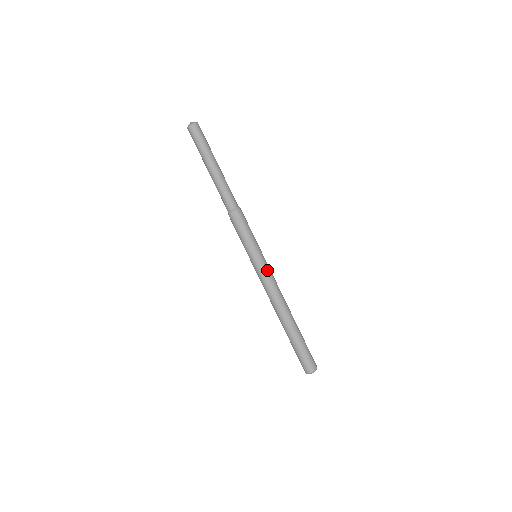
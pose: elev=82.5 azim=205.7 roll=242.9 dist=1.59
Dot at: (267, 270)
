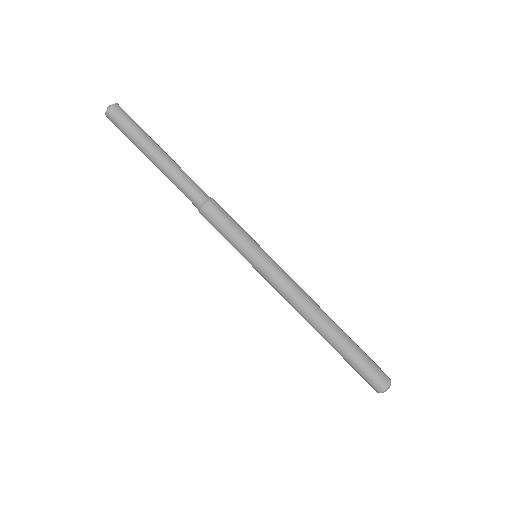
Dot at: (270, 276)
